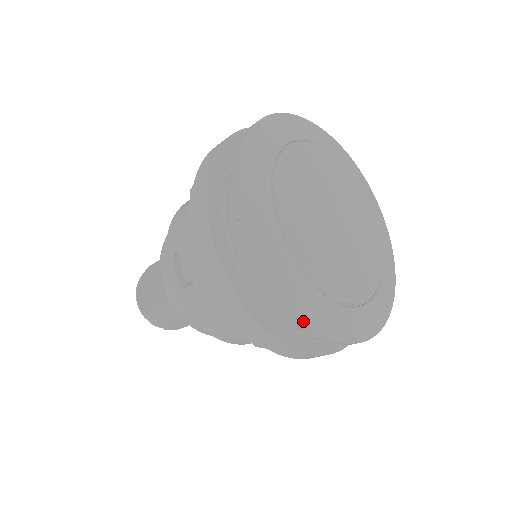
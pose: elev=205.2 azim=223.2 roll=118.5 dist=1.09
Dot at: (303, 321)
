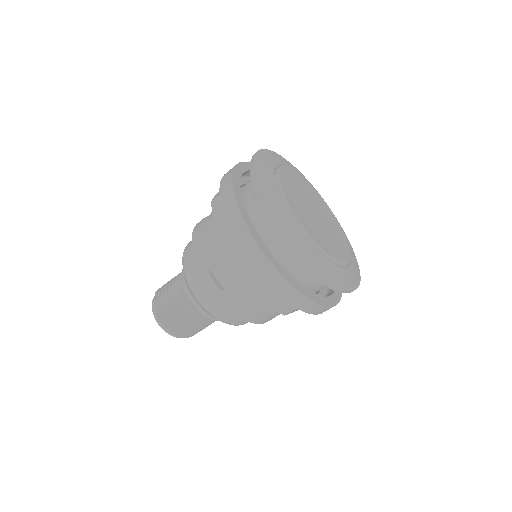
Dot at: (259, 182)
